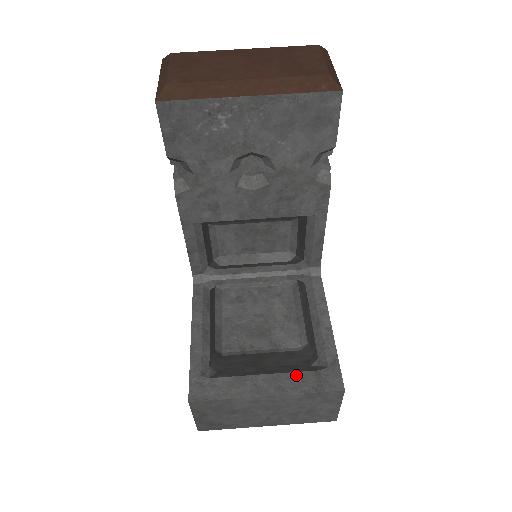
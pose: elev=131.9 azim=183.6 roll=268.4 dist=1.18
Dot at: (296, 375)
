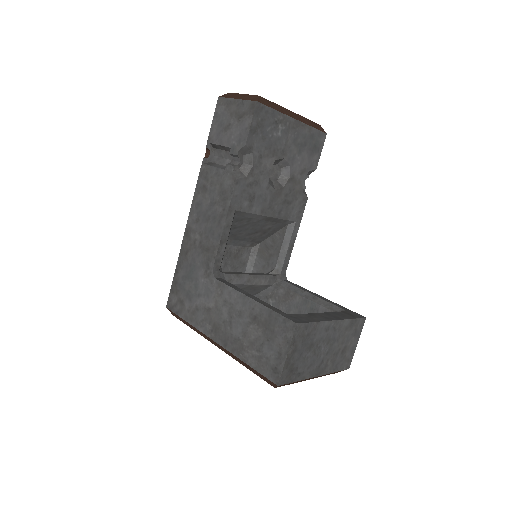
Dot at: (336, 313)
